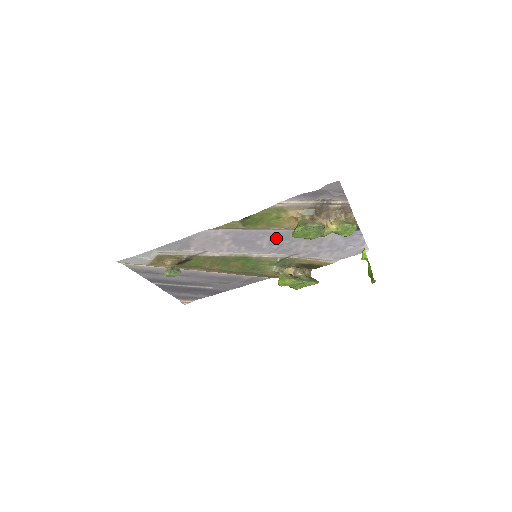
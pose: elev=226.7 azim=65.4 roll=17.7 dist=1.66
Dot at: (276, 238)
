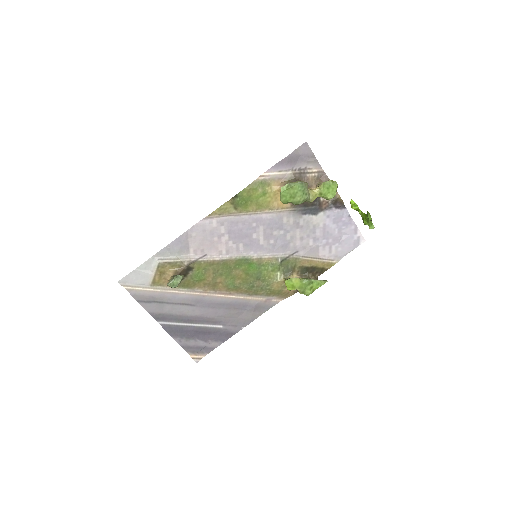
Dot at: (270, 228)
